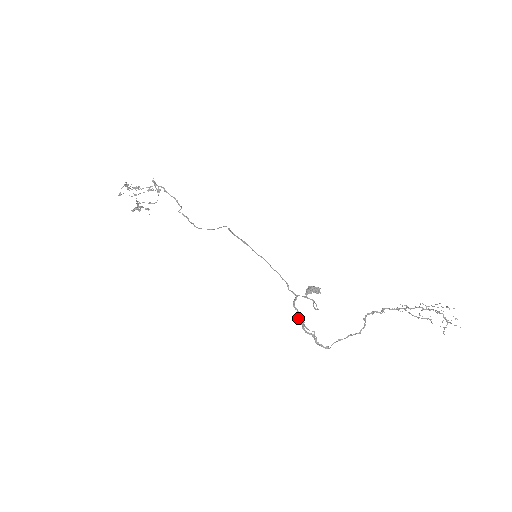
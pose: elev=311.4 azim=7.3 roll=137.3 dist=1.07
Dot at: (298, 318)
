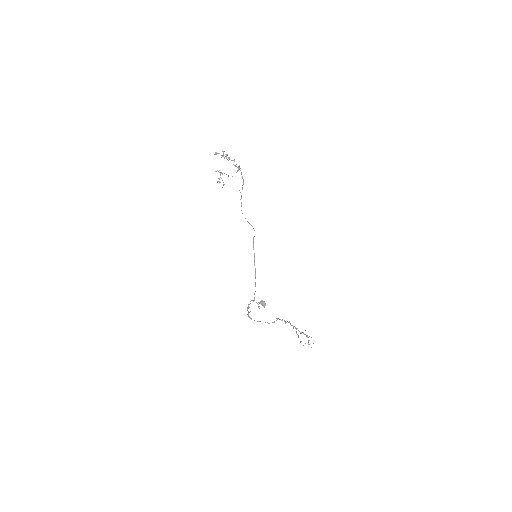
Dot at: (248, 305)
